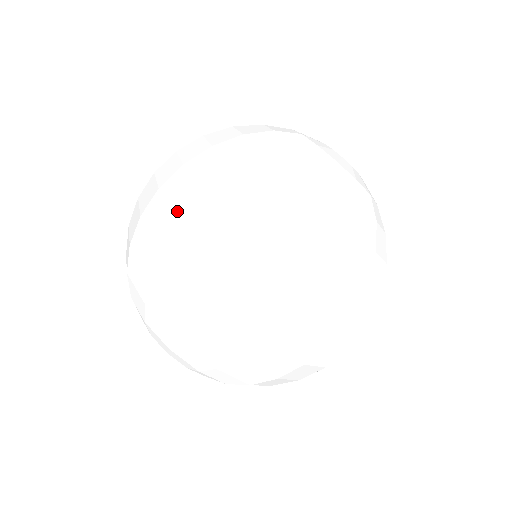
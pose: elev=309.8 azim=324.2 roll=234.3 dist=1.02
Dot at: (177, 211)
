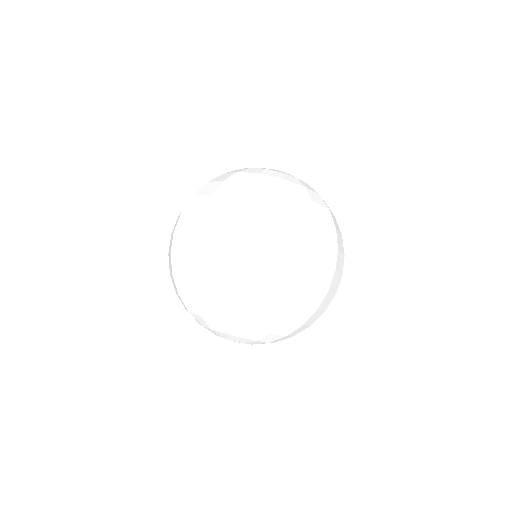
Dot at: occluded
